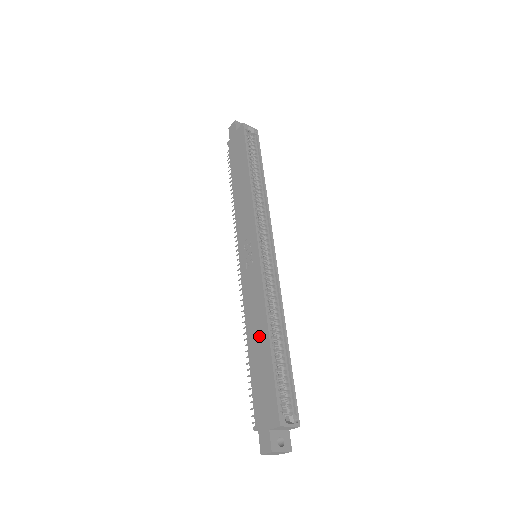
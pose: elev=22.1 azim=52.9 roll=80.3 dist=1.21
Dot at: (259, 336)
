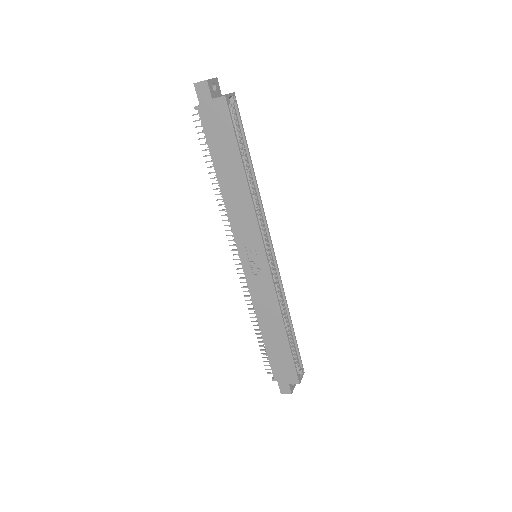
Dot at: (275, 329)
